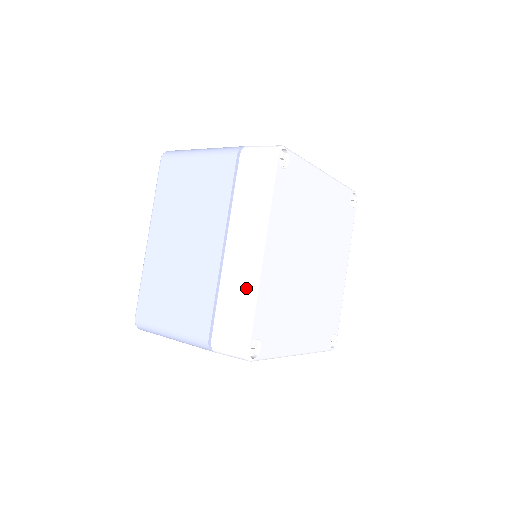
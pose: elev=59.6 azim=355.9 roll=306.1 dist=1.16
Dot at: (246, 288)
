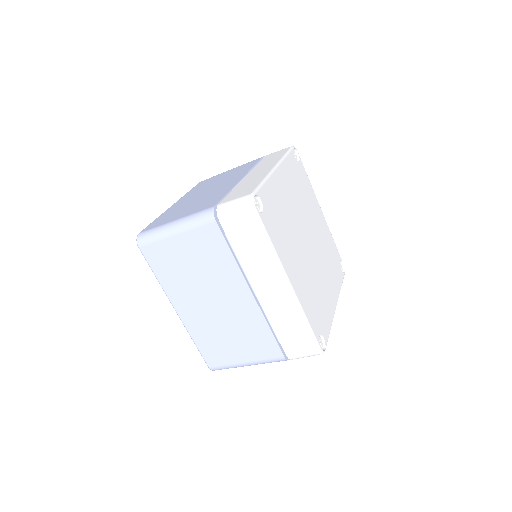
Dot at: (293, 313)
